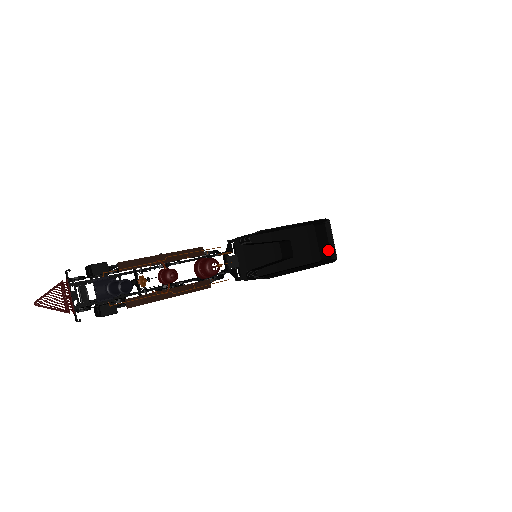
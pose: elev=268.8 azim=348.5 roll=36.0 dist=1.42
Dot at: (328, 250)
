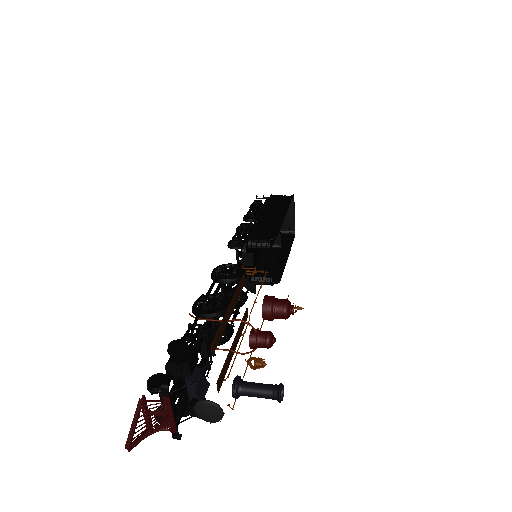
Dot at: (286, 224)
